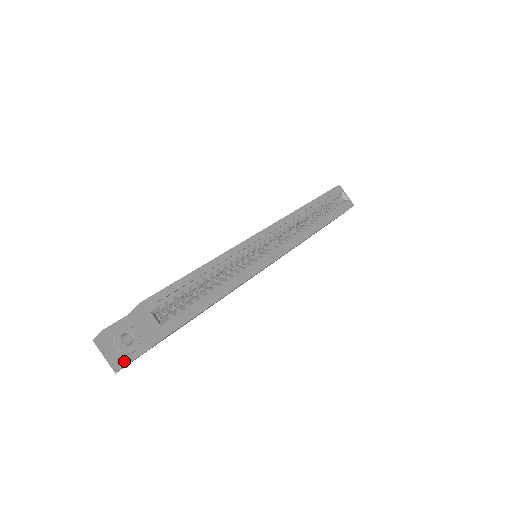
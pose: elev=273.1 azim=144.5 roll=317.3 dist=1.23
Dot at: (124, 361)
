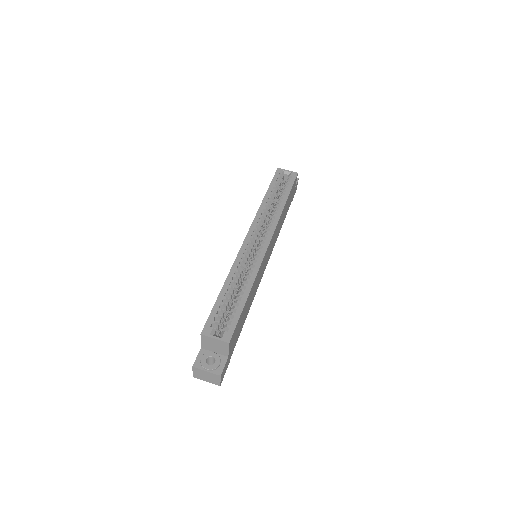
Dot at: (218, 374)
